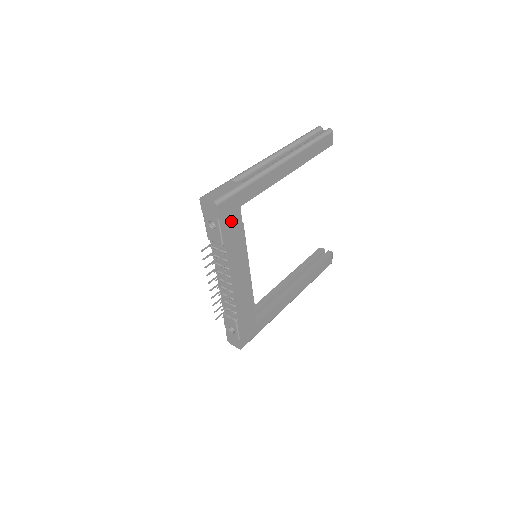
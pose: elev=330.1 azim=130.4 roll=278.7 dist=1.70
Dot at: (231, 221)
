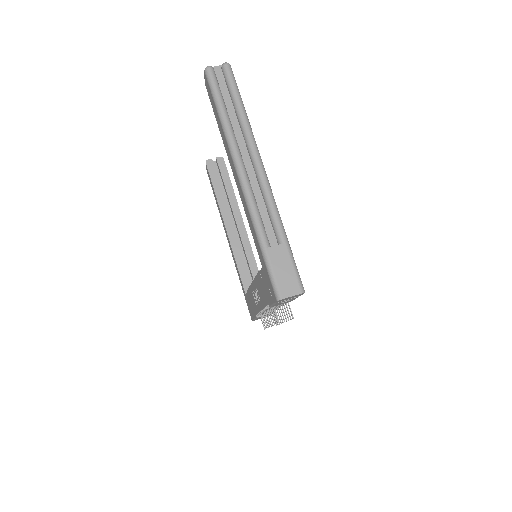
Dot at: occluded
